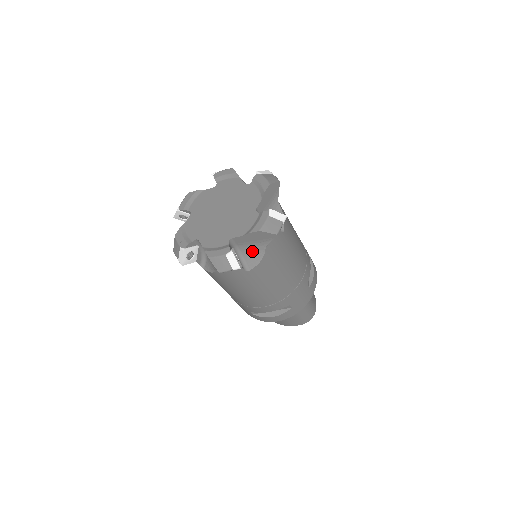
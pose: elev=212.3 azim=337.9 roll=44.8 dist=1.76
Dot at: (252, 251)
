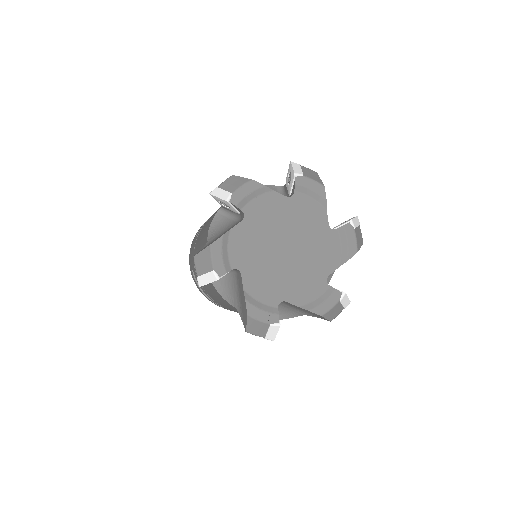
Dot at: occluded
